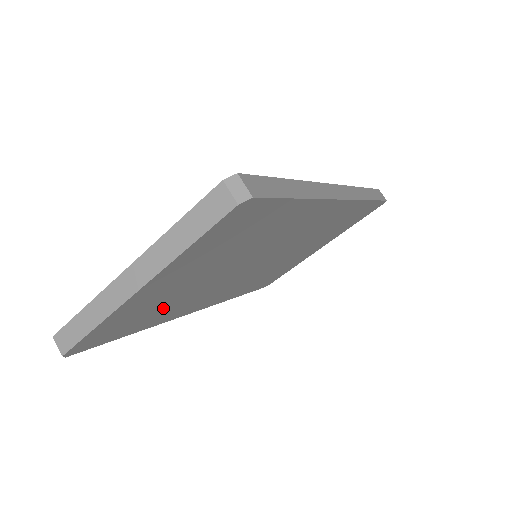
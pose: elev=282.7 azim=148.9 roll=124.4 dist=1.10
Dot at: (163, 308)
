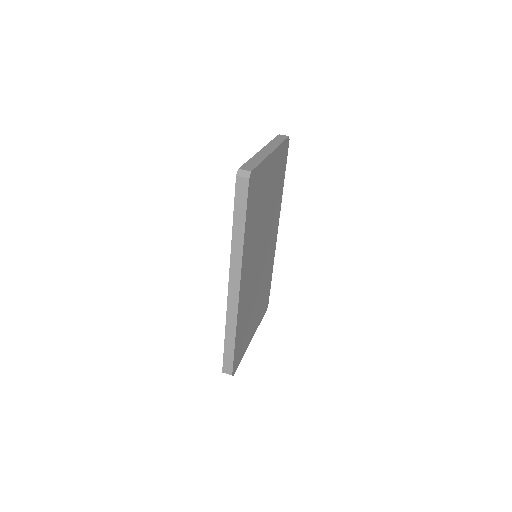
Dot at: (256, 215)
